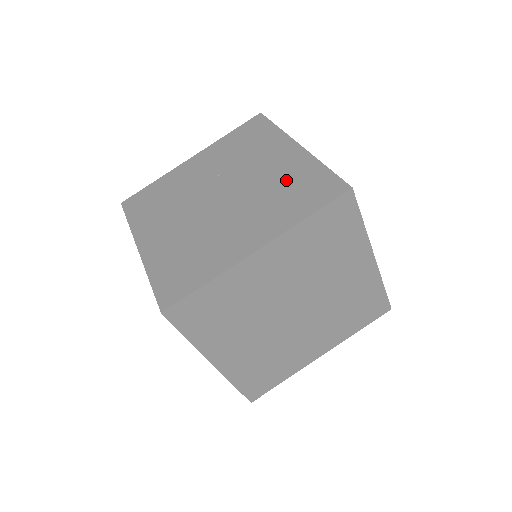
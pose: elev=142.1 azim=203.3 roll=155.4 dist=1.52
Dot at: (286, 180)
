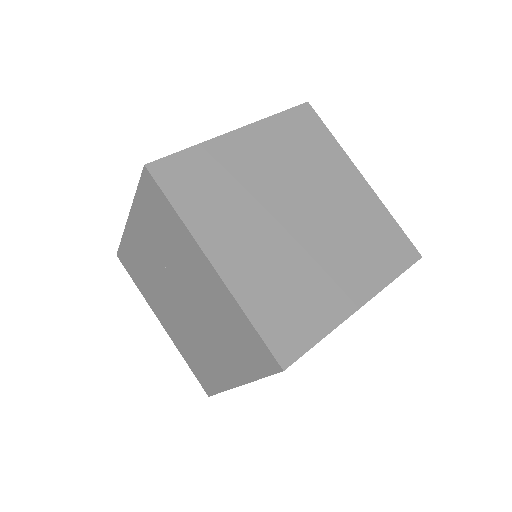
Dot at: (224, 318)
